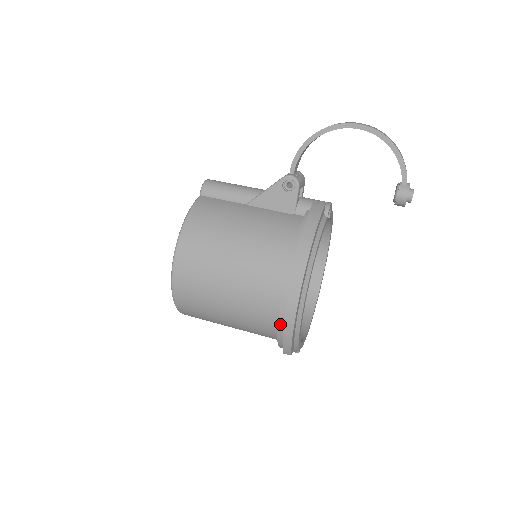
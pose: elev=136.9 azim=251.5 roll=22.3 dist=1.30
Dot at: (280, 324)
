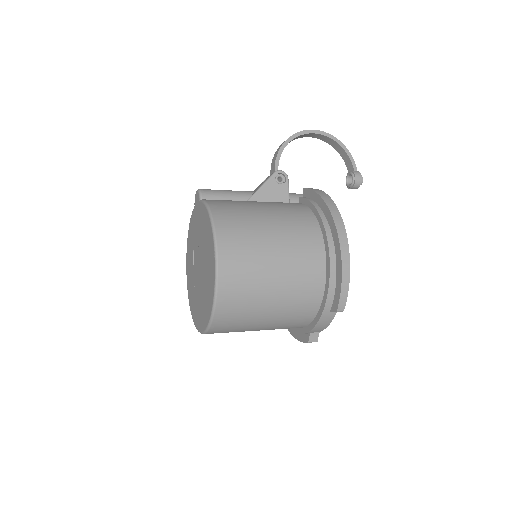
Dot at: (331, 278)
